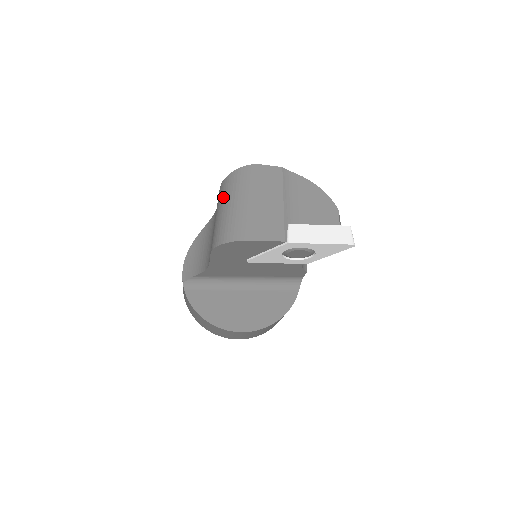
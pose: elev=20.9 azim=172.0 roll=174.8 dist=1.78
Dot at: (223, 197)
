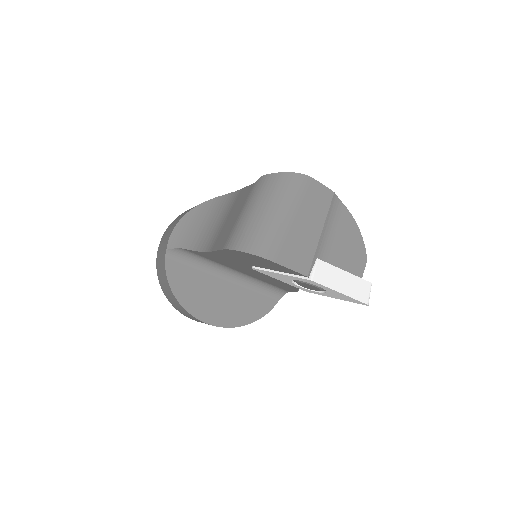
Dot at: (261, 196)
